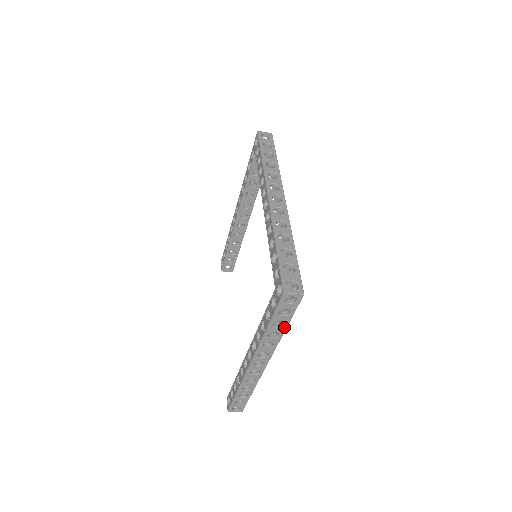
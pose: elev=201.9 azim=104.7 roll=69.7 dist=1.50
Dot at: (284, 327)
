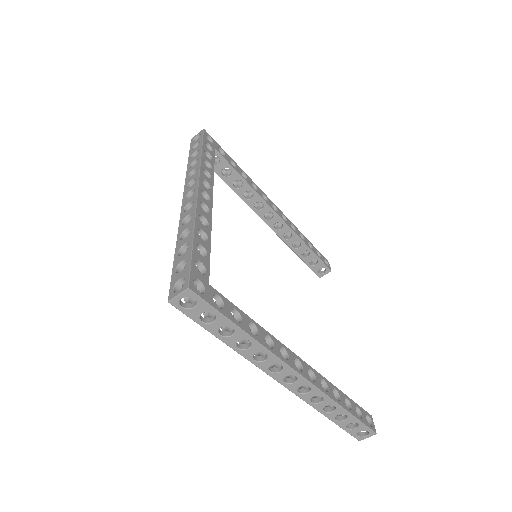
Dot at: (238, 330)
